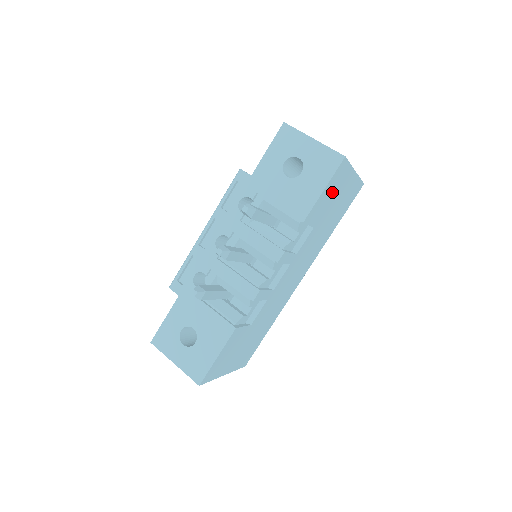
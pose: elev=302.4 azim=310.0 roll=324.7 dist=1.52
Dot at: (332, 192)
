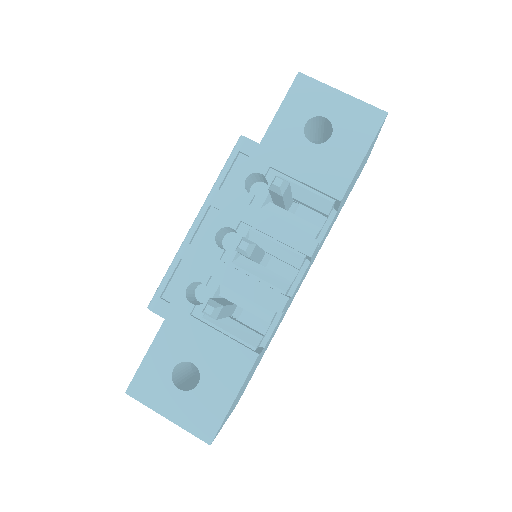
Dot at: (362, 163)
